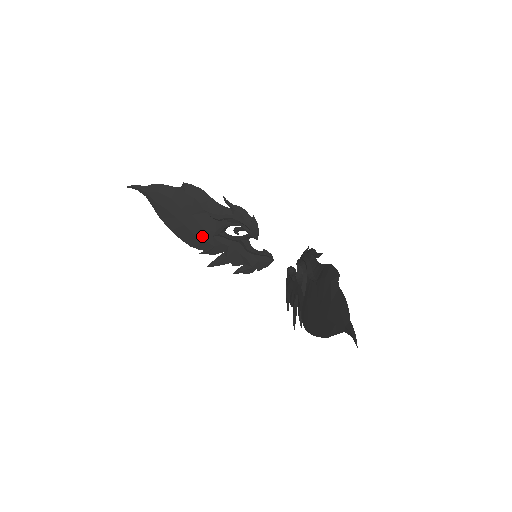
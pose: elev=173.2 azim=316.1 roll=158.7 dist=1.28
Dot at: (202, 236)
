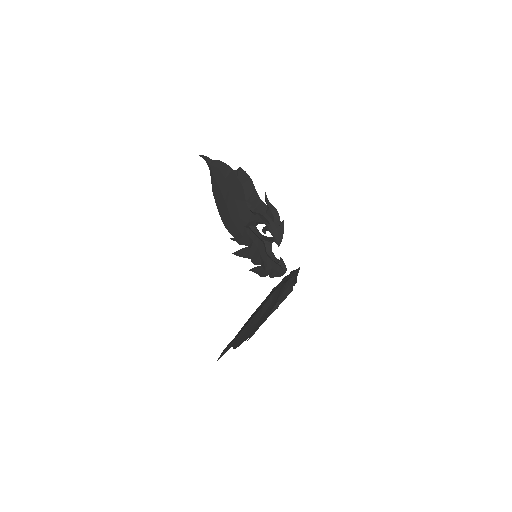
Dot at: (236, 222)
